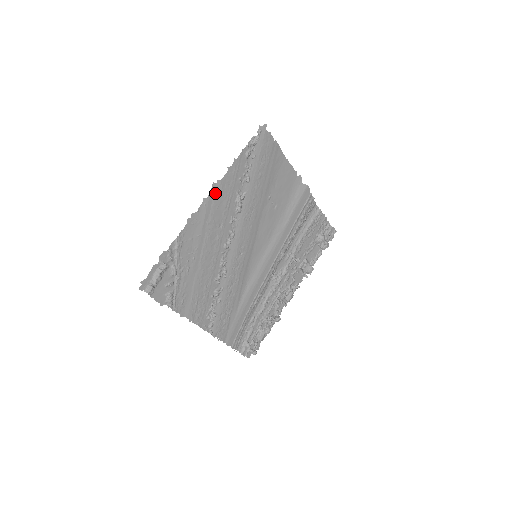
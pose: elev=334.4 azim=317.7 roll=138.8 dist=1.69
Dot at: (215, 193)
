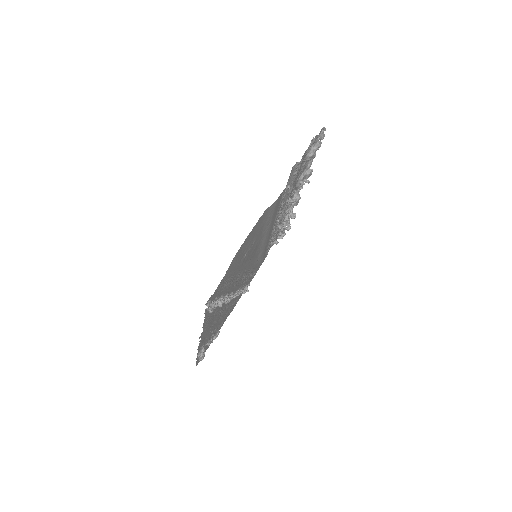
Dot at: (204, 332)
